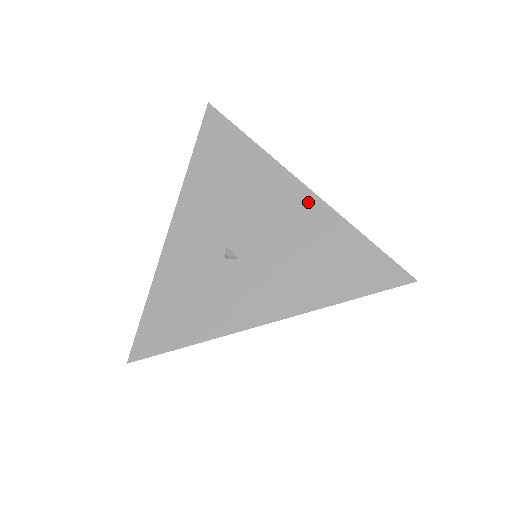
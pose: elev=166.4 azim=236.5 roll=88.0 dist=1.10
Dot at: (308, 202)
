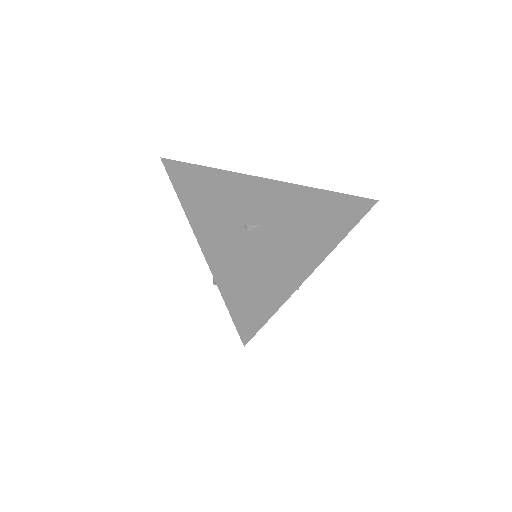
Dot at: occluded
